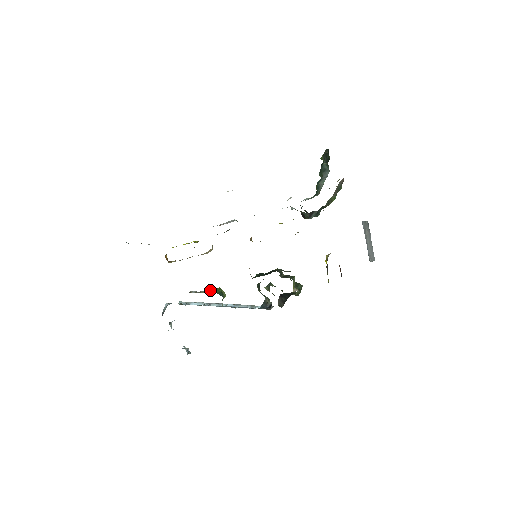
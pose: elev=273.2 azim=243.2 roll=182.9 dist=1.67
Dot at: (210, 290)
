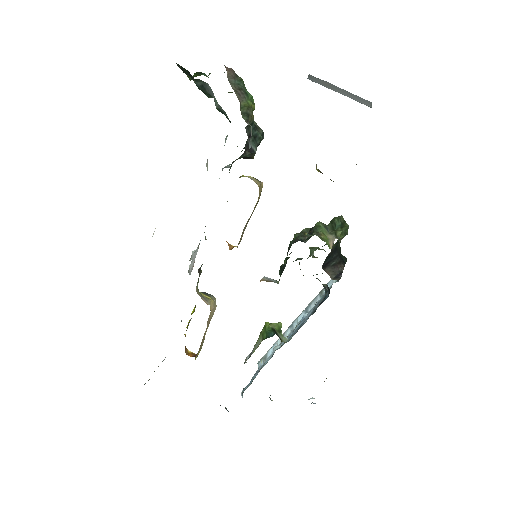
Dot at: (258, 340)
